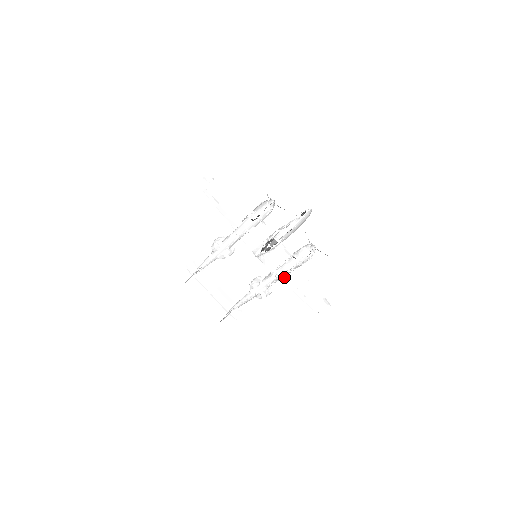
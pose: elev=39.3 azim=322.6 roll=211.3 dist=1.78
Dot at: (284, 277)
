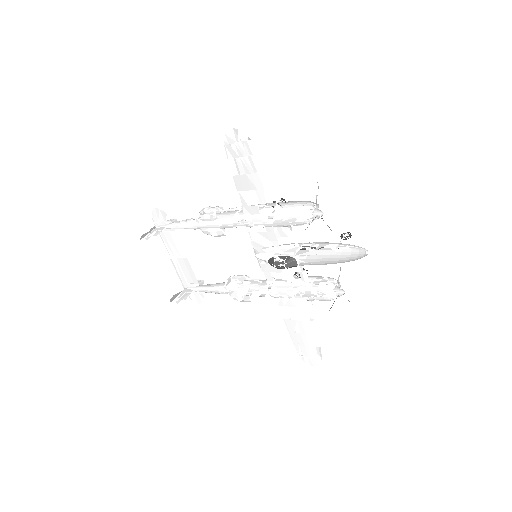
Dot at: (280, 299)
